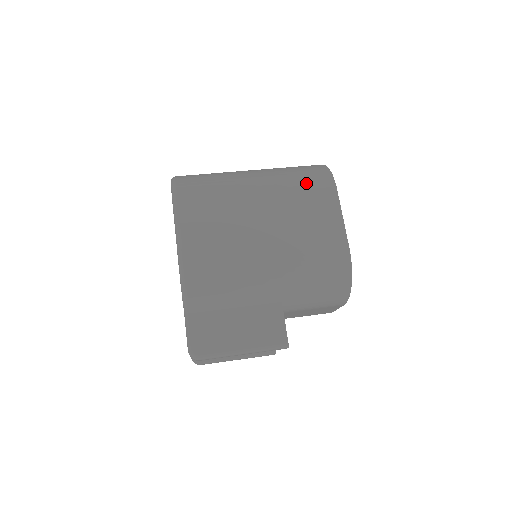
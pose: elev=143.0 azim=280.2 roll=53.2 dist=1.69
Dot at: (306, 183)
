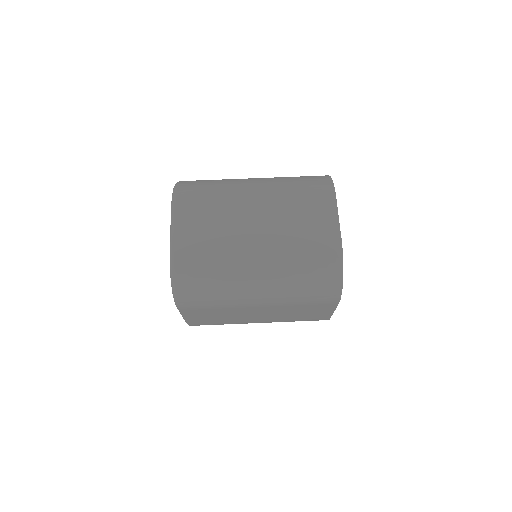
Dot at: (310, 300)
